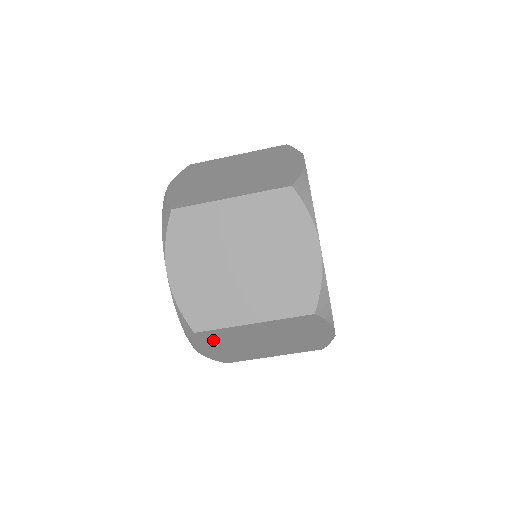
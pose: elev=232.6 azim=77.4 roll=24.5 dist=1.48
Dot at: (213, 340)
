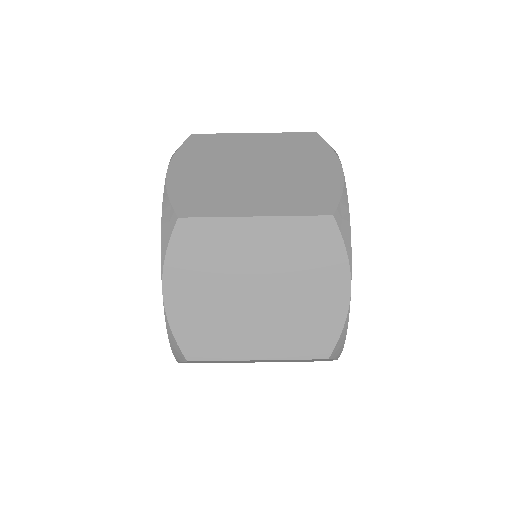
Dot at: occluded
